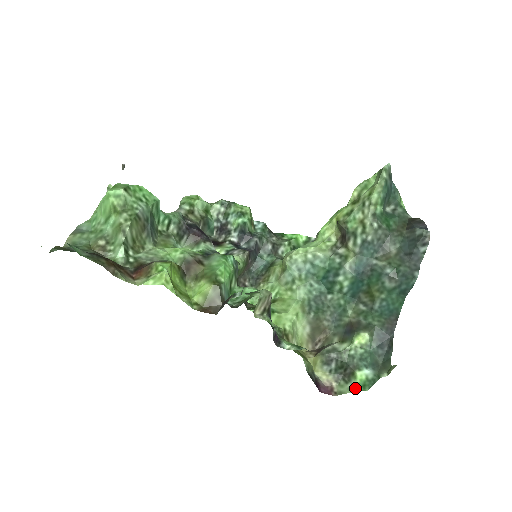
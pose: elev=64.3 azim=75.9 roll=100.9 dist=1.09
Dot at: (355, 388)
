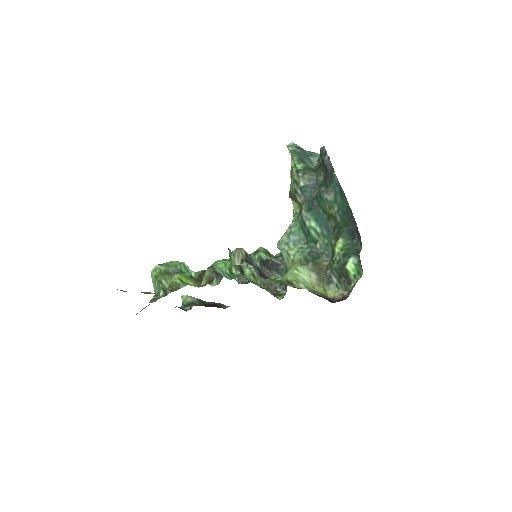
Dot at: (356, 281)
